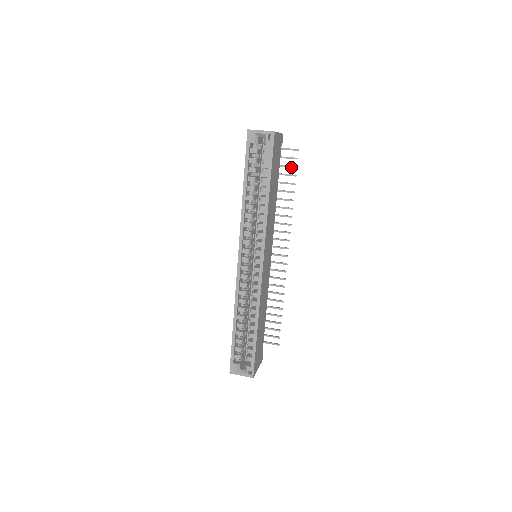
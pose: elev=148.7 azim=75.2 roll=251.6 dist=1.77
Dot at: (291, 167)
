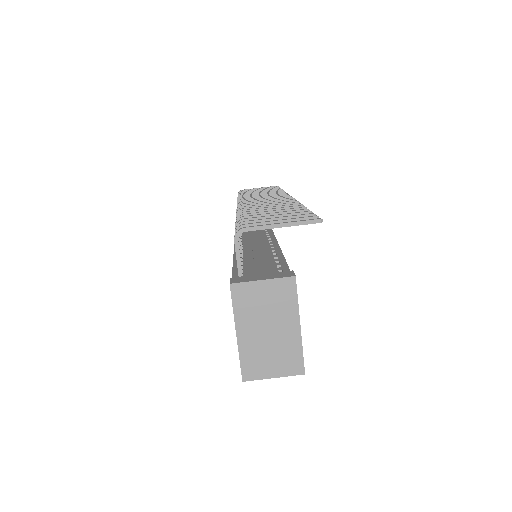
Dot at: occluded
